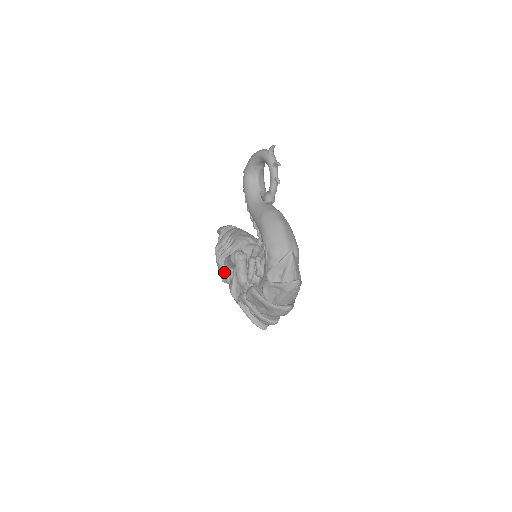
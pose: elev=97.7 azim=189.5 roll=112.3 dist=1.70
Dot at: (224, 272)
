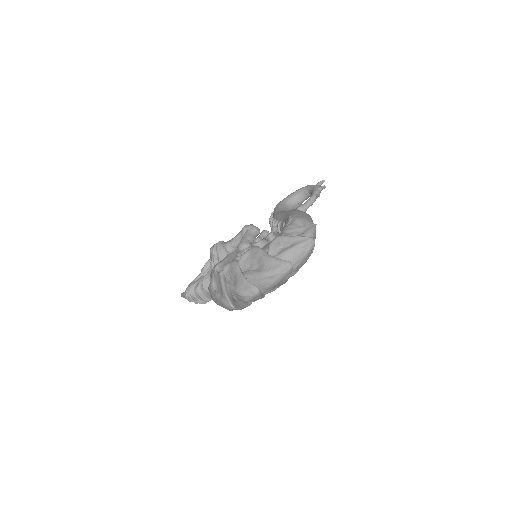
Dot at: (200, 279)
